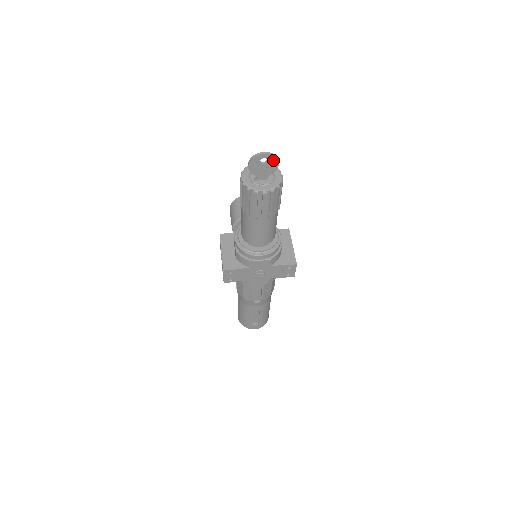
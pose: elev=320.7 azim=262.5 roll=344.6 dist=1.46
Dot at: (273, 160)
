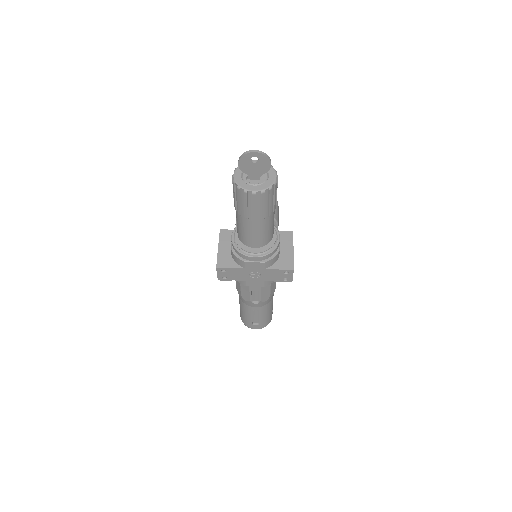
Dot at: (264, 159)
